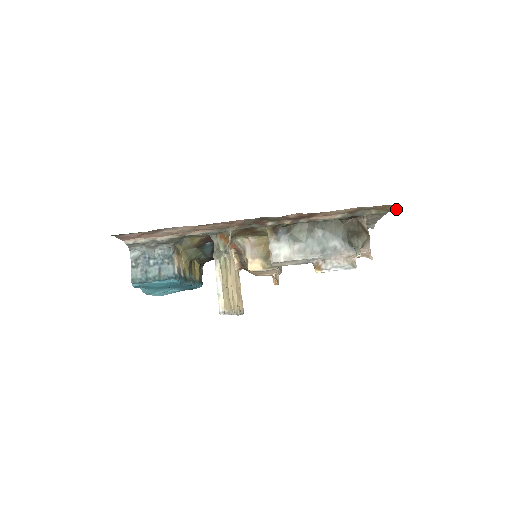
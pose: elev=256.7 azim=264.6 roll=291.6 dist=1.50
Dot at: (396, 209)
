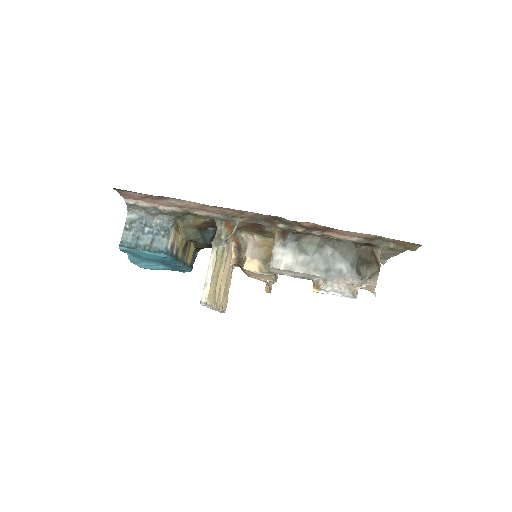
Dot at: (416, 249)
